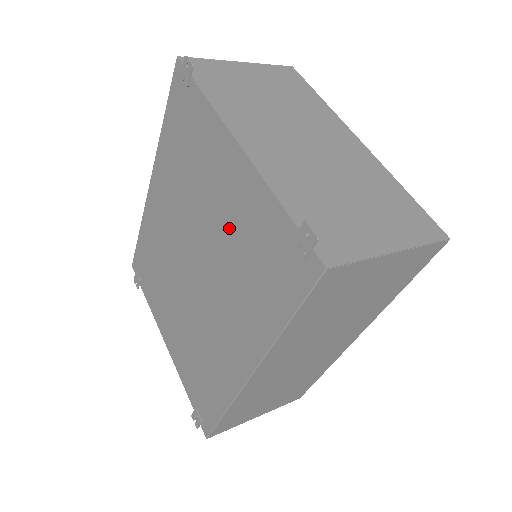
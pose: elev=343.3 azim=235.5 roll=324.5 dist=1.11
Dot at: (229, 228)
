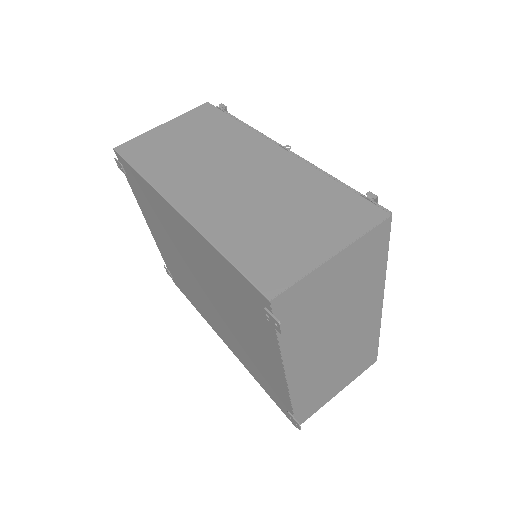
Dot at: (251, 349)
